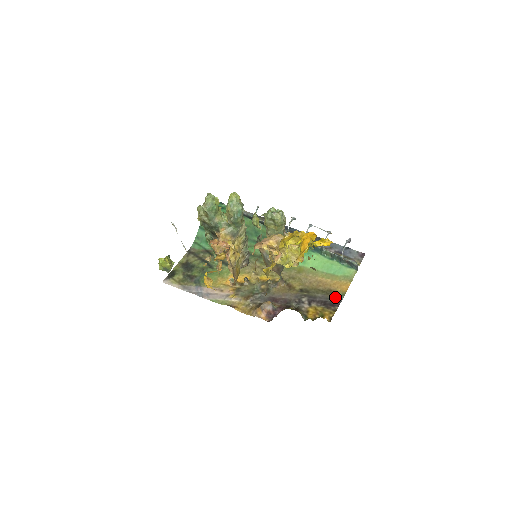
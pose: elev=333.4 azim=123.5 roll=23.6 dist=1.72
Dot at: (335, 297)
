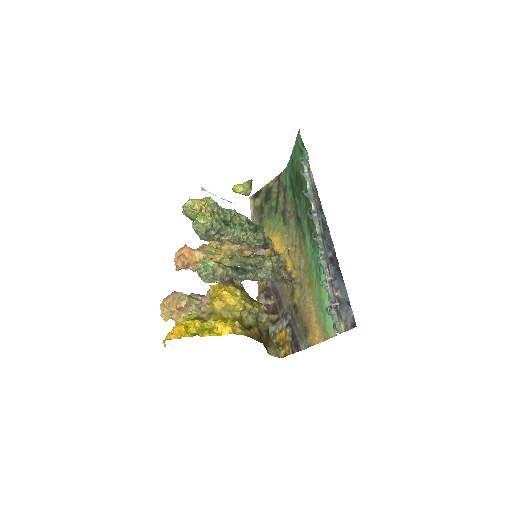
Dot at: (304, 340)
